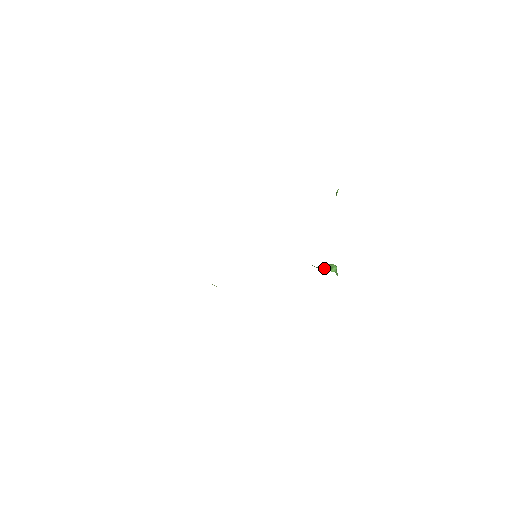
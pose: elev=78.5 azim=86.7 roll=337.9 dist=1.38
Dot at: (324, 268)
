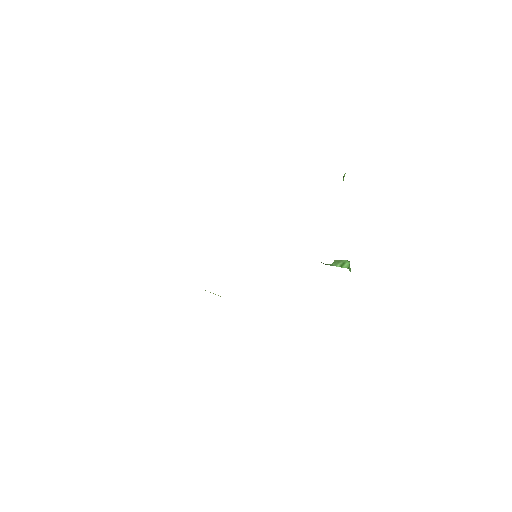
Dot at: (335, 264)
